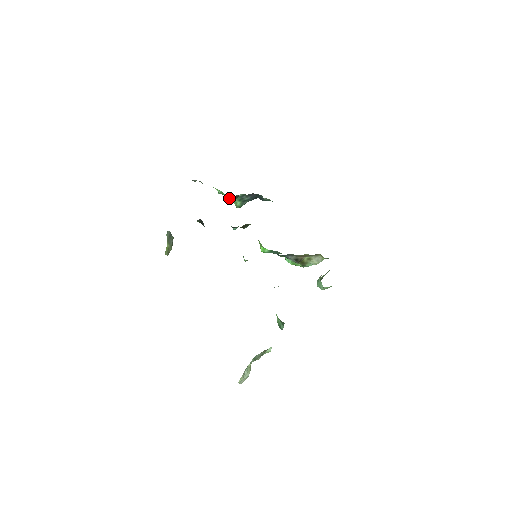
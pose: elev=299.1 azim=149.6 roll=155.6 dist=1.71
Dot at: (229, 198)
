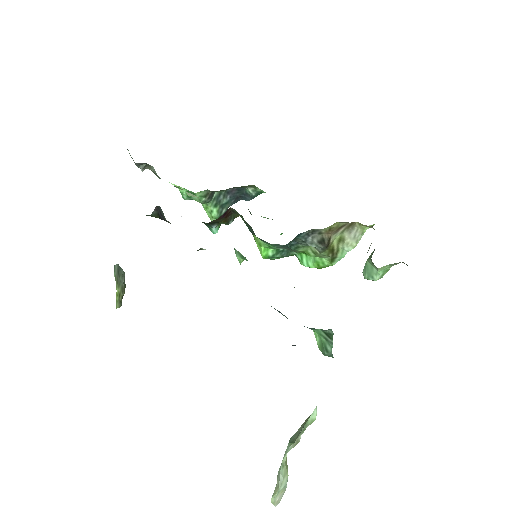
Dot at: (199, 199)
